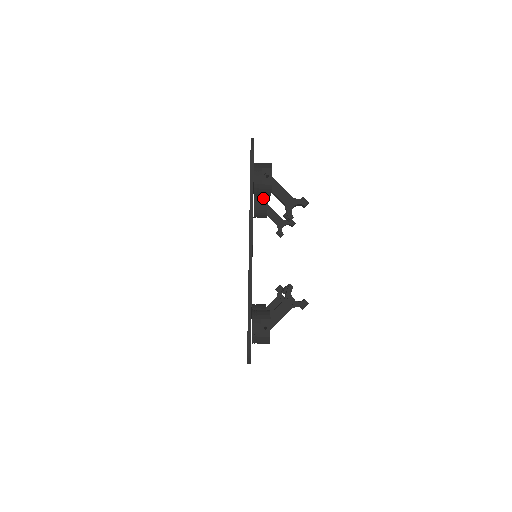
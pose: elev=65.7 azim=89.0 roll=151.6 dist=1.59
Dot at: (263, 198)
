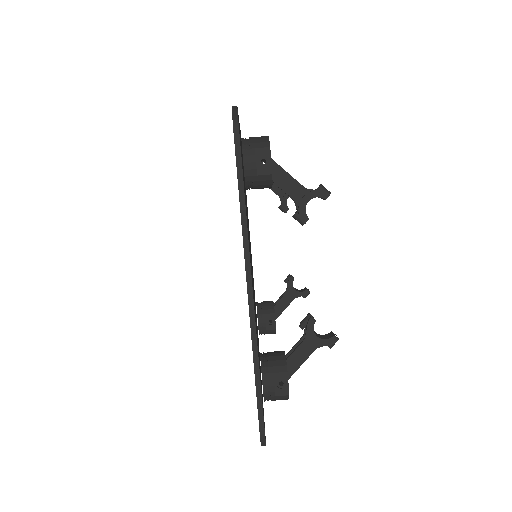
Dot at: occluded
